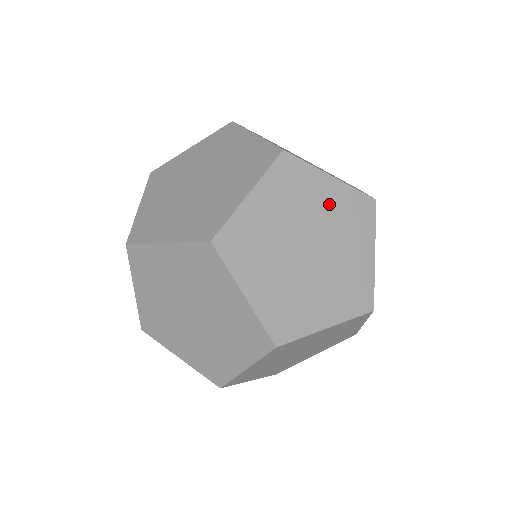
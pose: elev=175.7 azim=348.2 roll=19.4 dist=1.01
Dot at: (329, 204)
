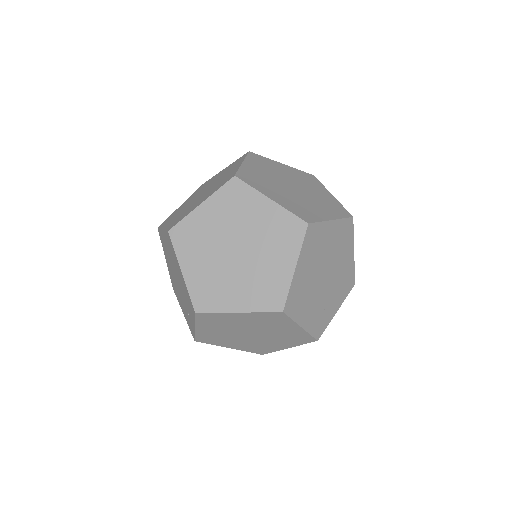
Dot at: (290, 173)
